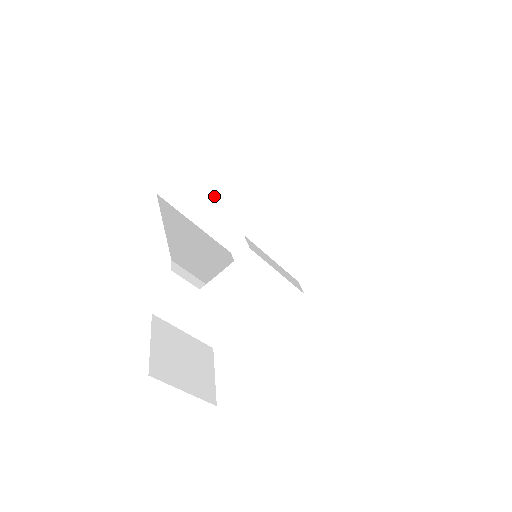
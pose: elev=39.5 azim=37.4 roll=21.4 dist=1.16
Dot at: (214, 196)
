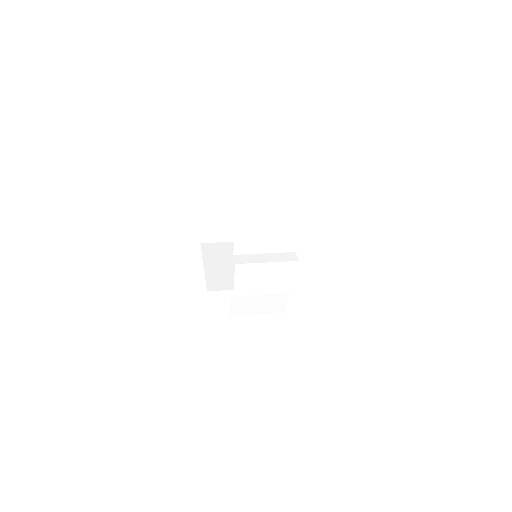
Dot at: (231, 221)
